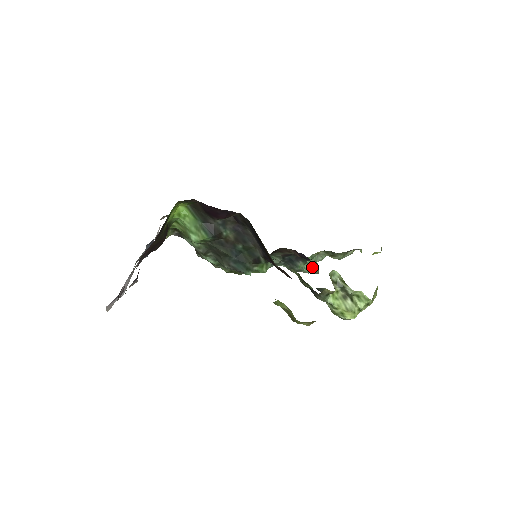
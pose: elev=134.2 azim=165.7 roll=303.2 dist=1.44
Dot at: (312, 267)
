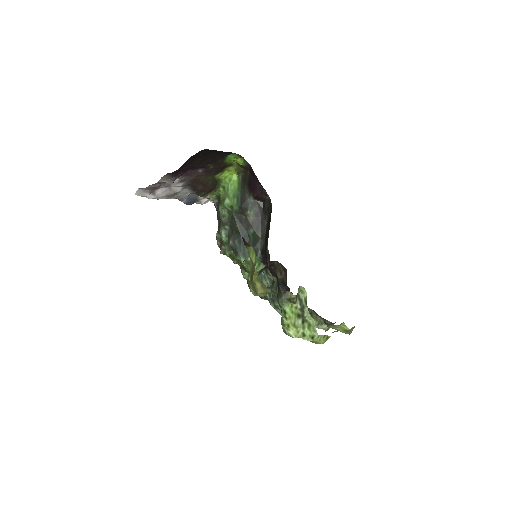
Dot at: occluded
